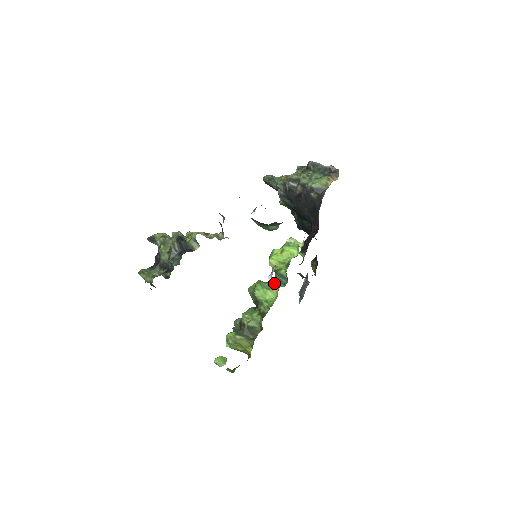
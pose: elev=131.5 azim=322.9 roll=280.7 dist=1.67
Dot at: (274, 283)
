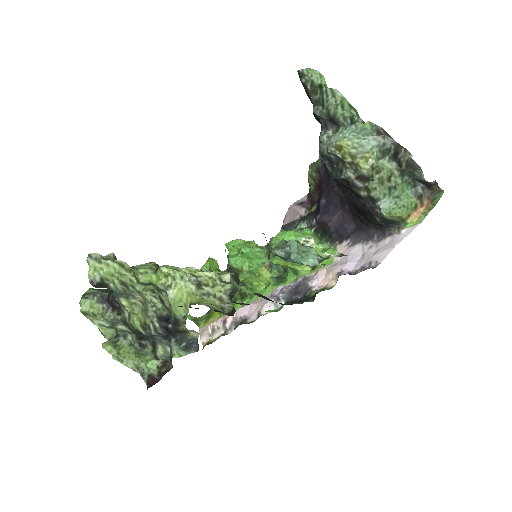
Dot at: (266, 267)
